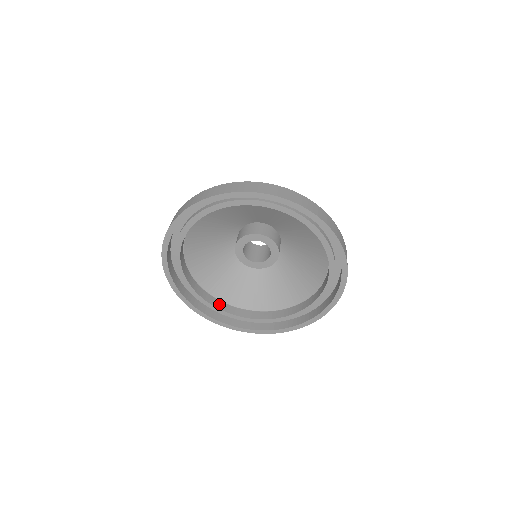
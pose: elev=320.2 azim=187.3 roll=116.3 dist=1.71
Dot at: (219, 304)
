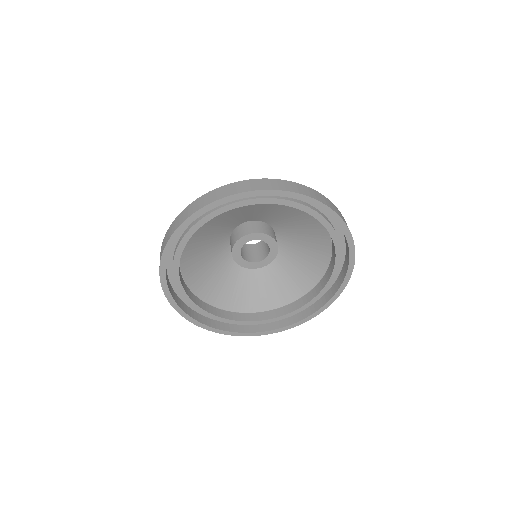
Dot at: (223, 314)
